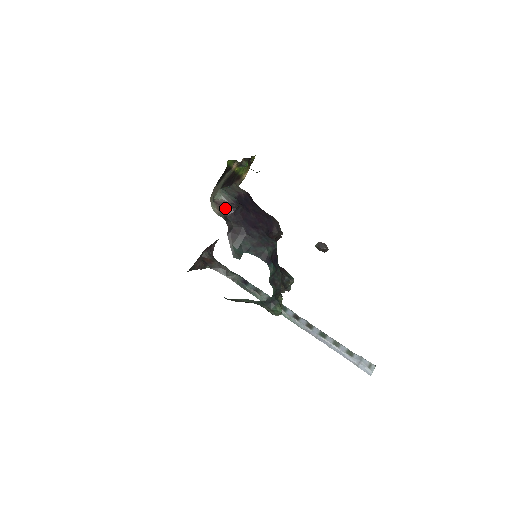
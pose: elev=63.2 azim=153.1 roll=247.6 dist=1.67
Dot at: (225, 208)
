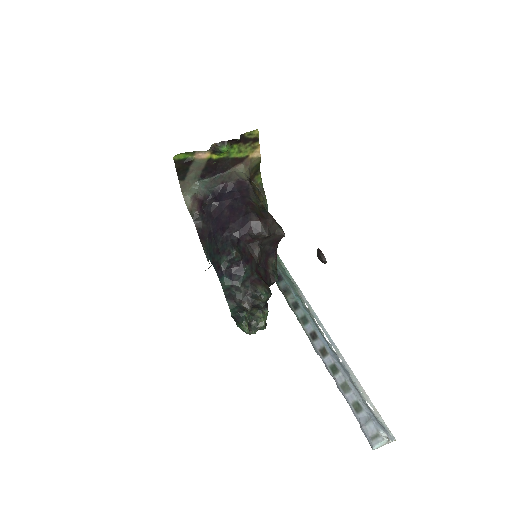
Dot at: (198, 205)
